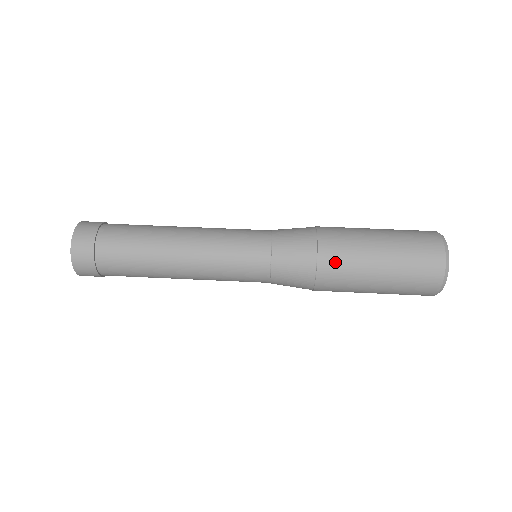
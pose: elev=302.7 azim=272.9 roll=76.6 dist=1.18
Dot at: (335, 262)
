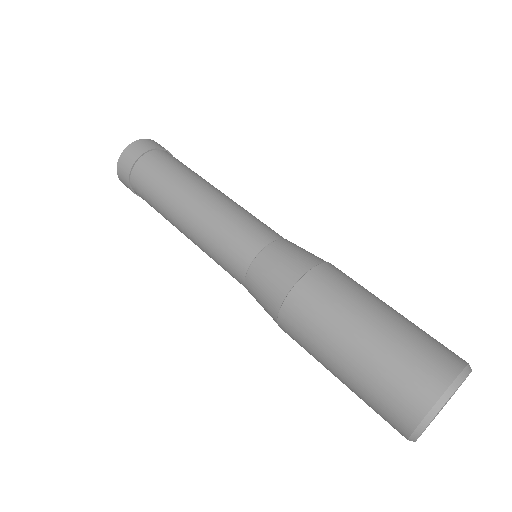
Dot at: (326, 284)
